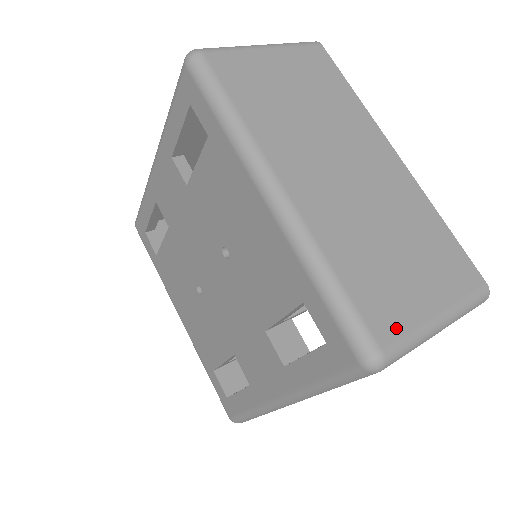
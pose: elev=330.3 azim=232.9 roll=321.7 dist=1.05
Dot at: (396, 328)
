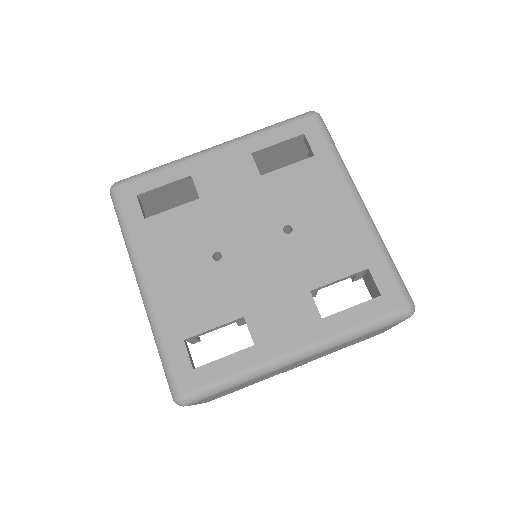
Dot at: occluded
